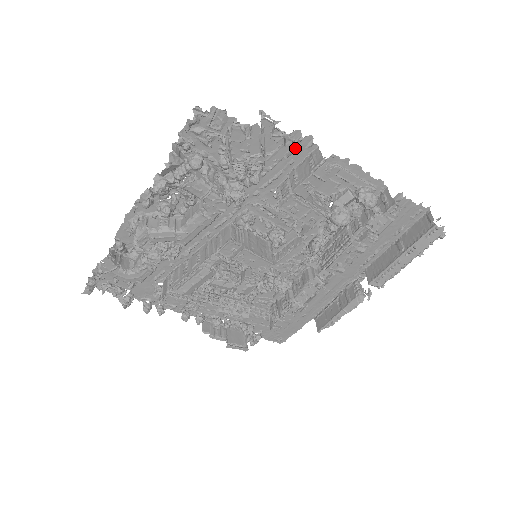
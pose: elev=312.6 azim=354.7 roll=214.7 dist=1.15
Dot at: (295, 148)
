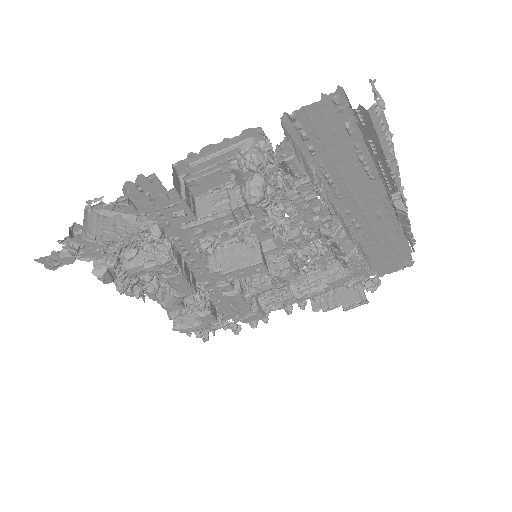
Dot at: (146, 190)
